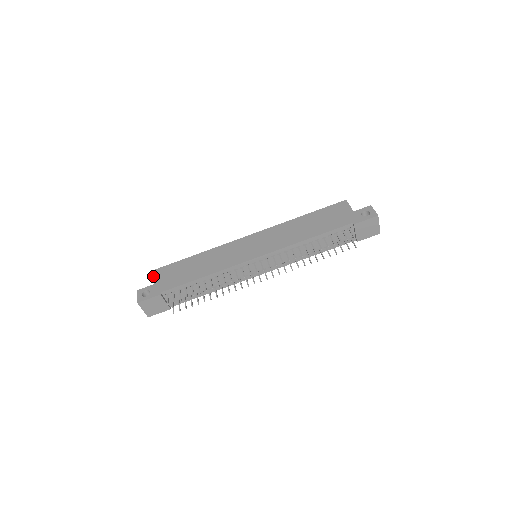
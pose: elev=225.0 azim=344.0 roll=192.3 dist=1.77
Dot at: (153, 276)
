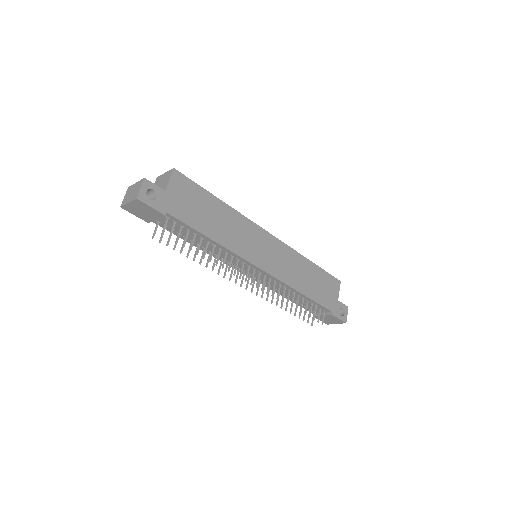
Dot at: (170, 178)
